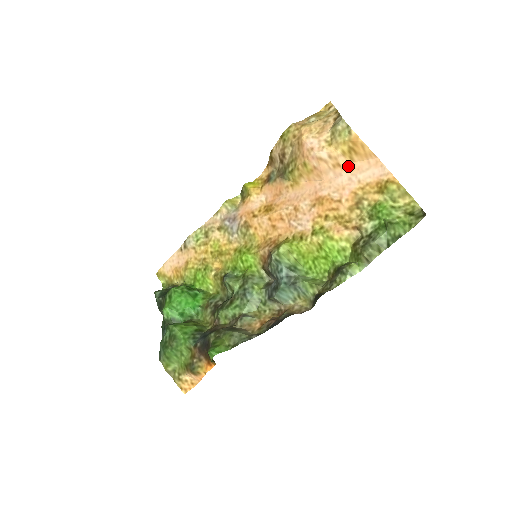
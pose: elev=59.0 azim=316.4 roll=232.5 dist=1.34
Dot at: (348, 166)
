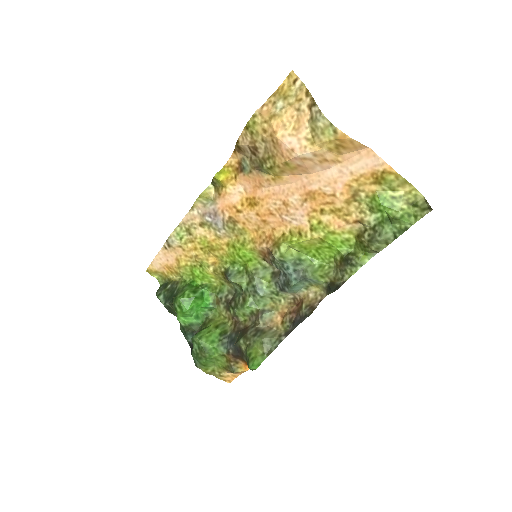
Dot at: (336, 159)
